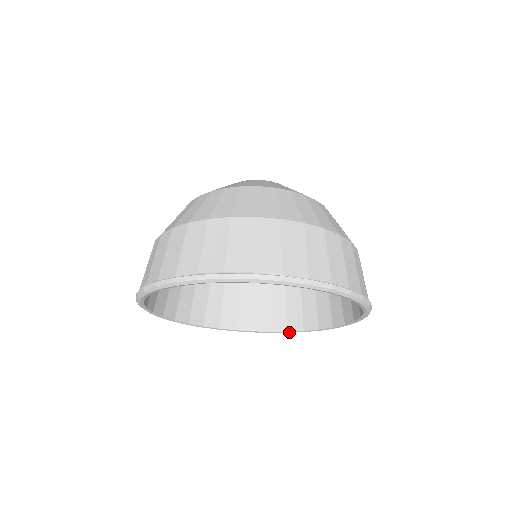
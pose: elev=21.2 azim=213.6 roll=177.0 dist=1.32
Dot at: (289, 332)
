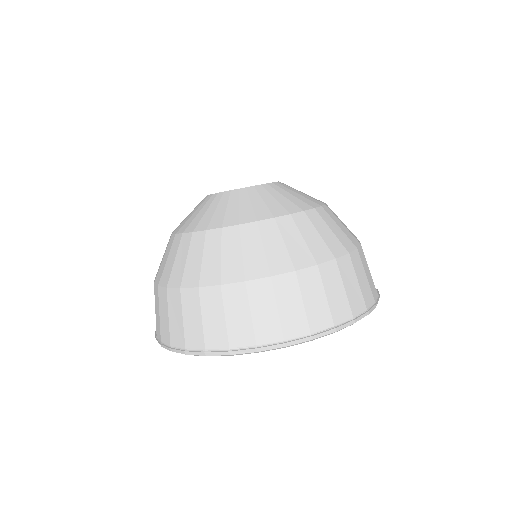
Dot at: occluded
